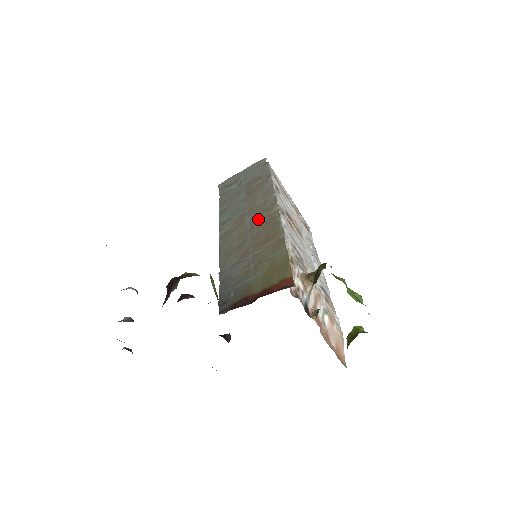
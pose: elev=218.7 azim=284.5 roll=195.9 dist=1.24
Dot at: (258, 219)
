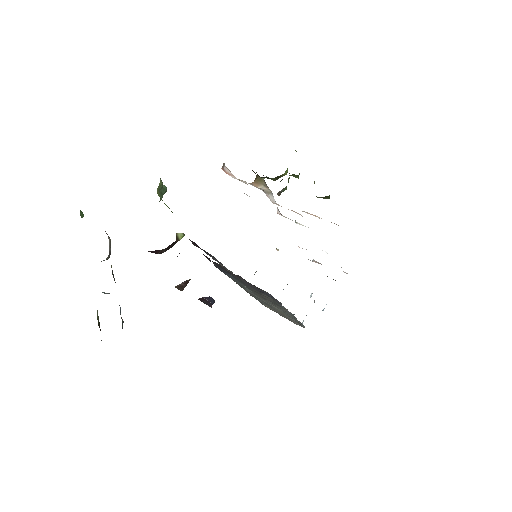
Dot at: occluded
